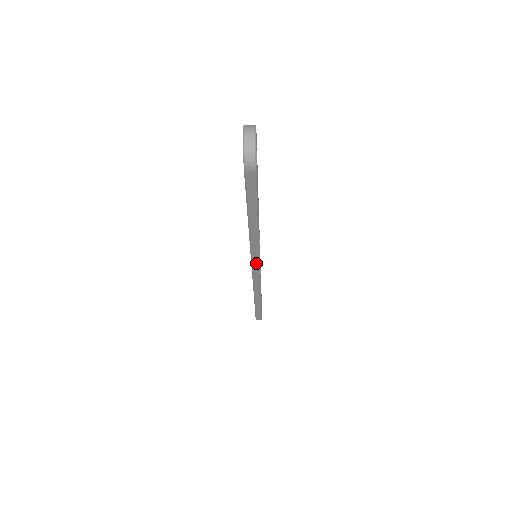
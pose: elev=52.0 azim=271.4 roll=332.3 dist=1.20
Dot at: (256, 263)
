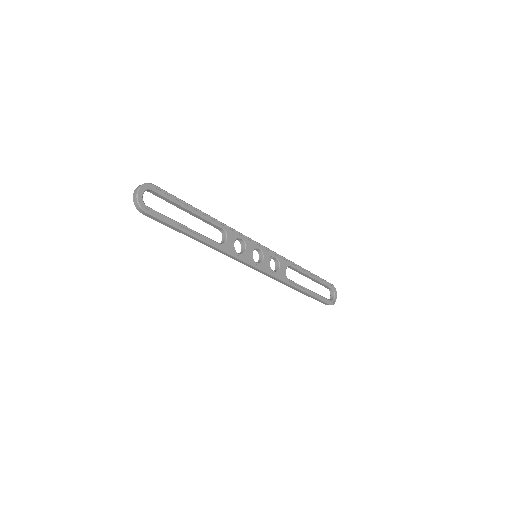
Dot at: (243, 262)
